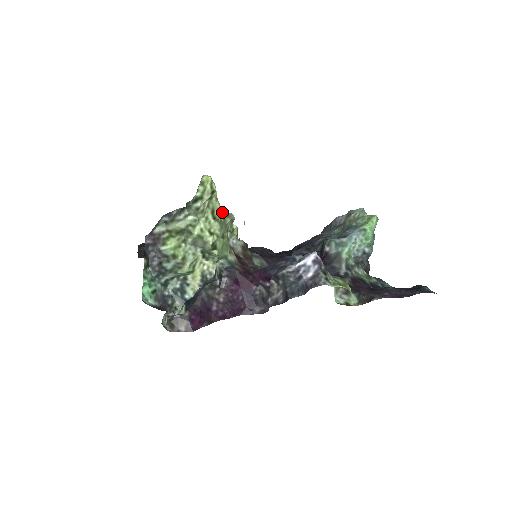
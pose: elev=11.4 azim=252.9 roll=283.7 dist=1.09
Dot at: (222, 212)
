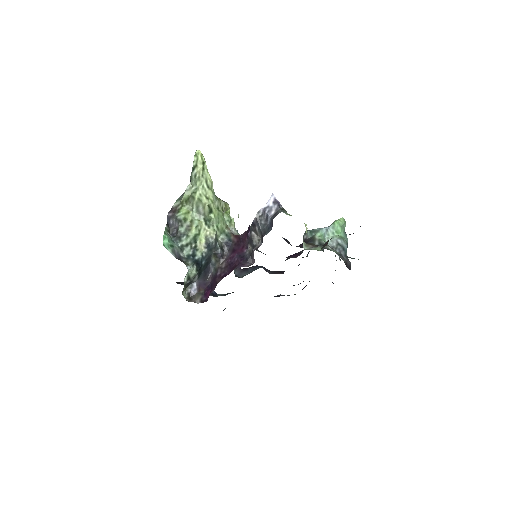
Dot at: occluded
